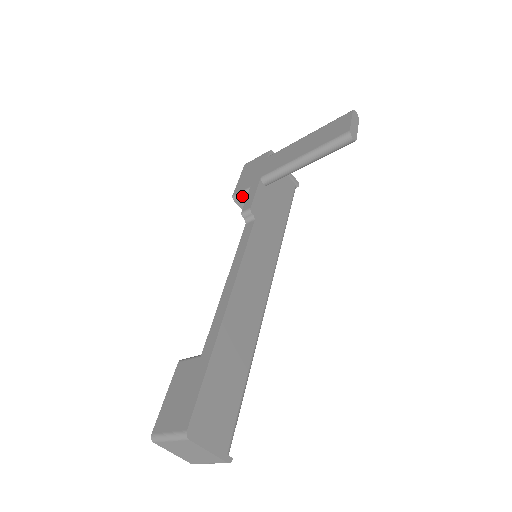
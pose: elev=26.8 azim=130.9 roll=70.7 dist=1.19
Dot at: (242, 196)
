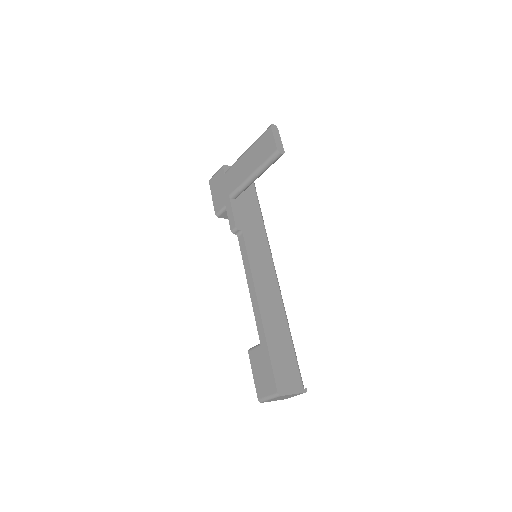
Dot at: (222, 213)
